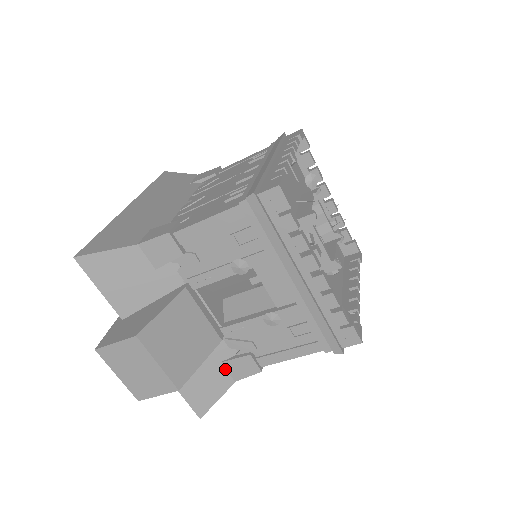
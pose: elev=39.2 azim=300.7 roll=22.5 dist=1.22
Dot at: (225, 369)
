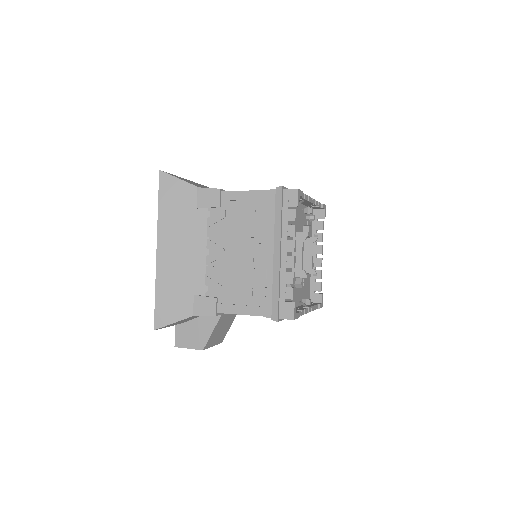
Dot at: occluded
